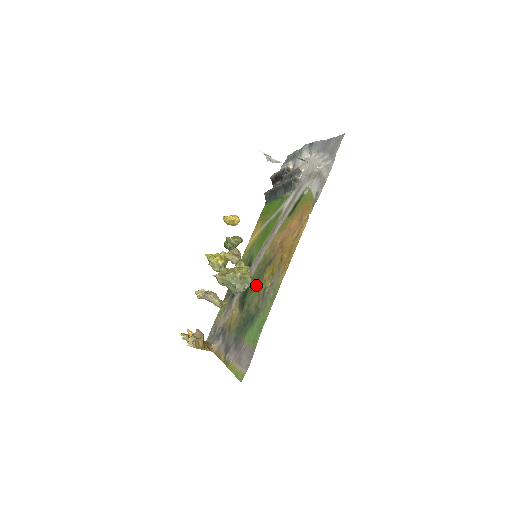
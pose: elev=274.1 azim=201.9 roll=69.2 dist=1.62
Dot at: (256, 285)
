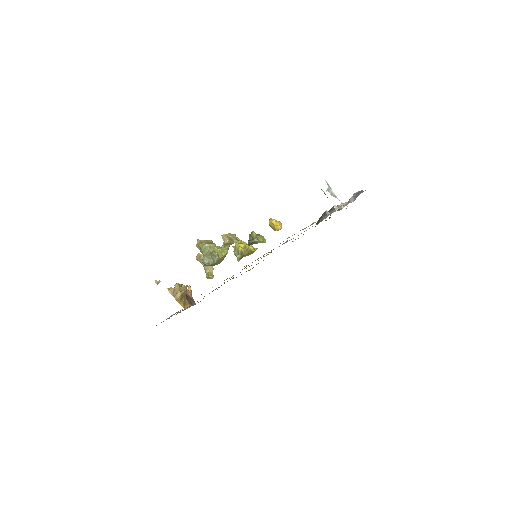
Dot at: occluded
